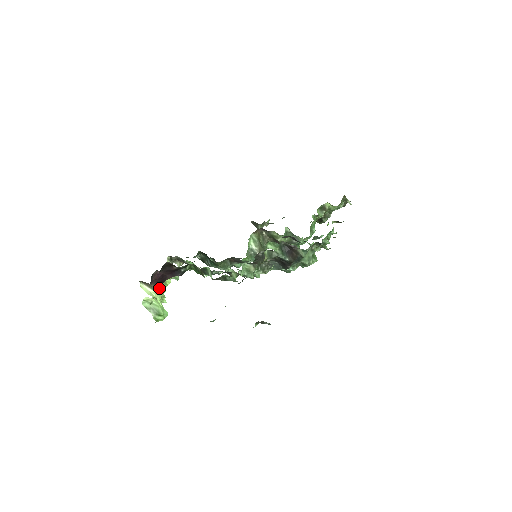
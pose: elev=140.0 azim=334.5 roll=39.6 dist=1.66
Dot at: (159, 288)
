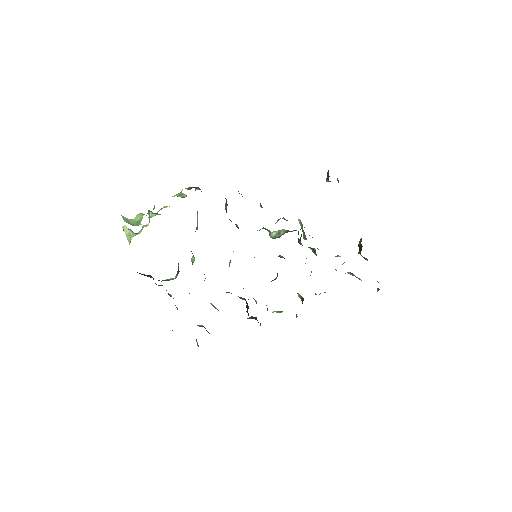
Dot at: (144, 226)
